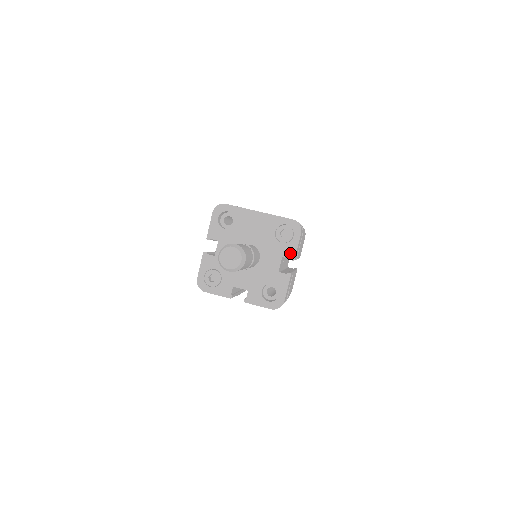
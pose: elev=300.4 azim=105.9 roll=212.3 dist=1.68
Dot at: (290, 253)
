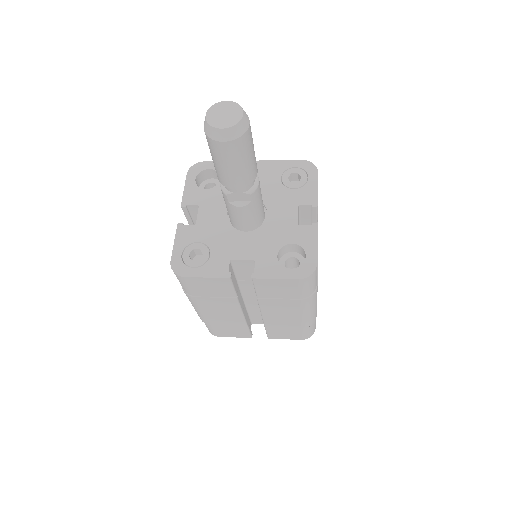
Dot at: (309, 198)
